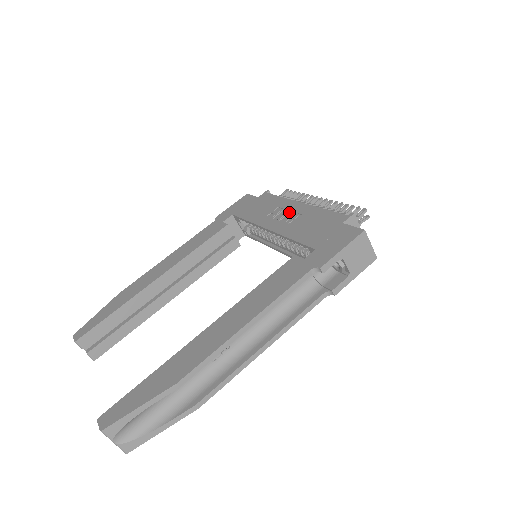
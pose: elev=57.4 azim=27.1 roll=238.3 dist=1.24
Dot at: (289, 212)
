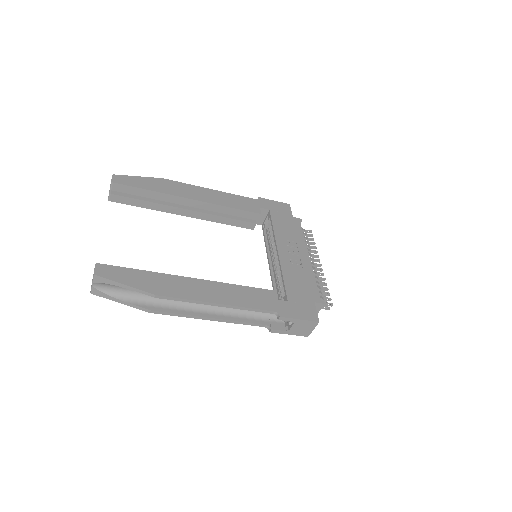
Dot at: (298, 255)
